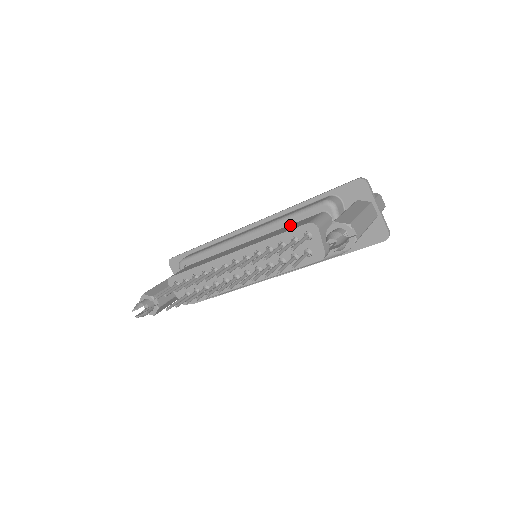
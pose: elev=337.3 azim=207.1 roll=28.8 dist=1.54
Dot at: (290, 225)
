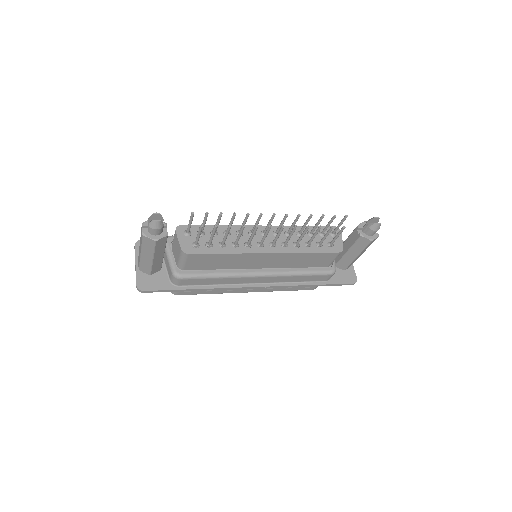
Dot at: occluded
